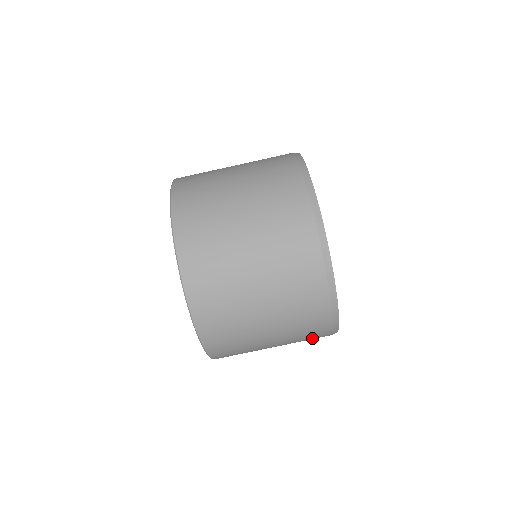
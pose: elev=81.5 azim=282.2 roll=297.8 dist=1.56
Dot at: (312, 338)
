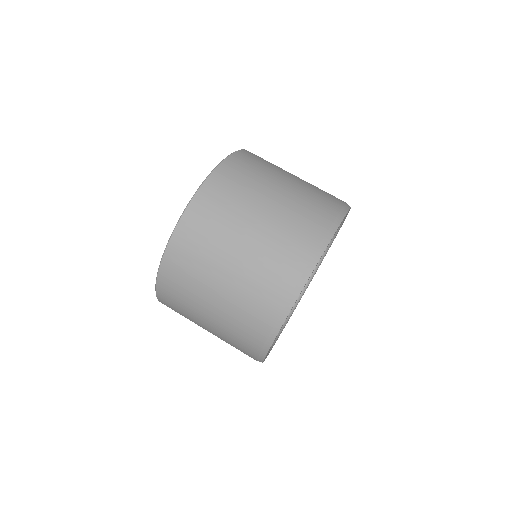
Dot at: (283, 262)
